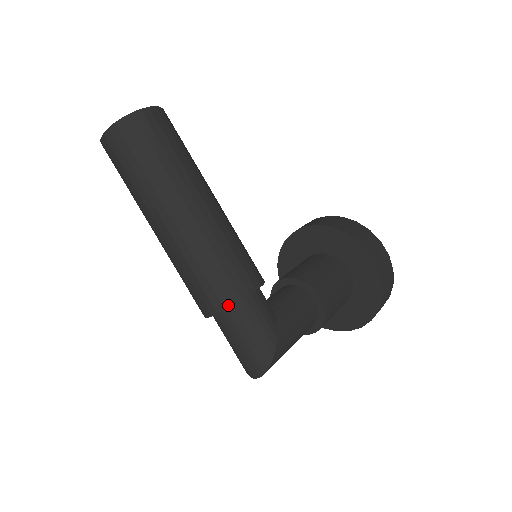
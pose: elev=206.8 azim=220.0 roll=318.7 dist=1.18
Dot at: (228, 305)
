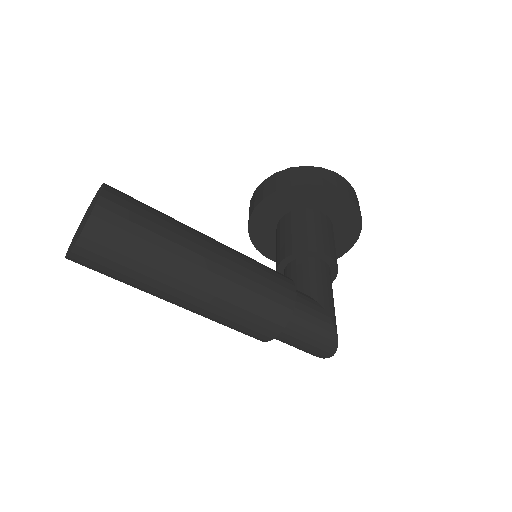
Dot at: (285, 323)
